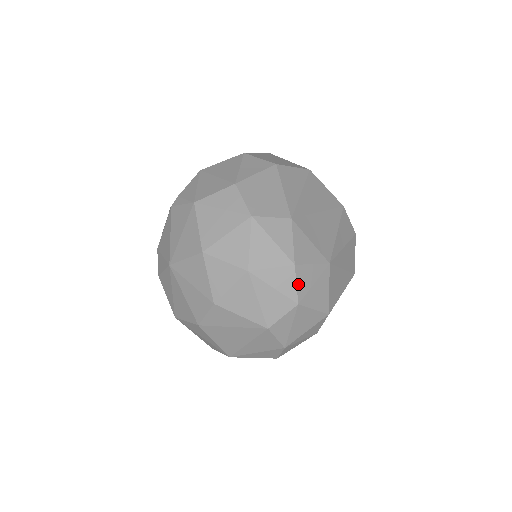
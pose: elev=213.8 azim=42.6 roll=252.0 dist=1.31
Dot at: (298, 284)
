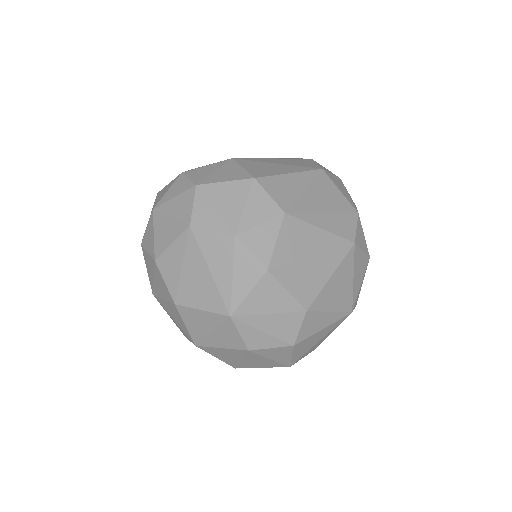
Dot at: (191, 178)
